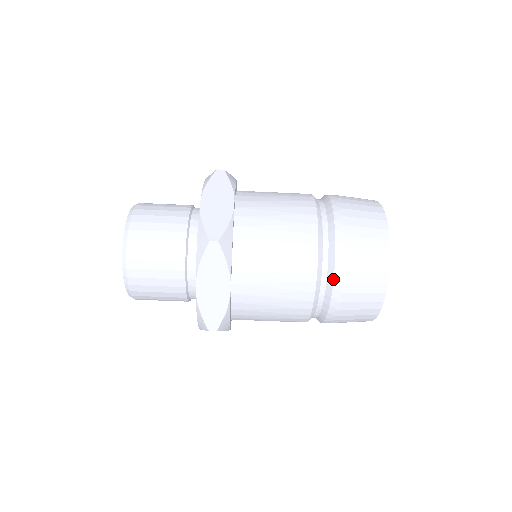
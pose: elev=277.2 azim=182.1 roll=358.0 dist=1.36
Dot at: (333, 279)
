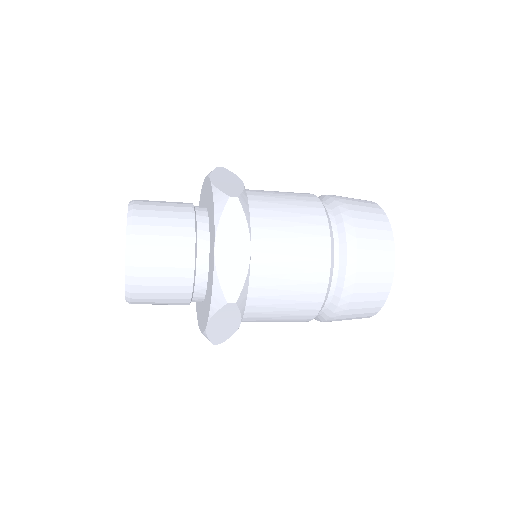
Dot at: (346, 246)
